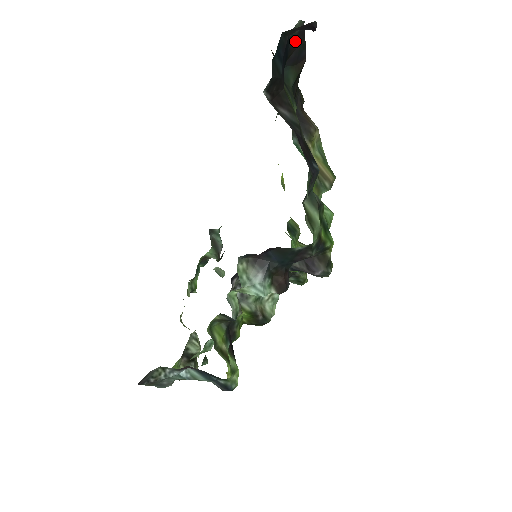
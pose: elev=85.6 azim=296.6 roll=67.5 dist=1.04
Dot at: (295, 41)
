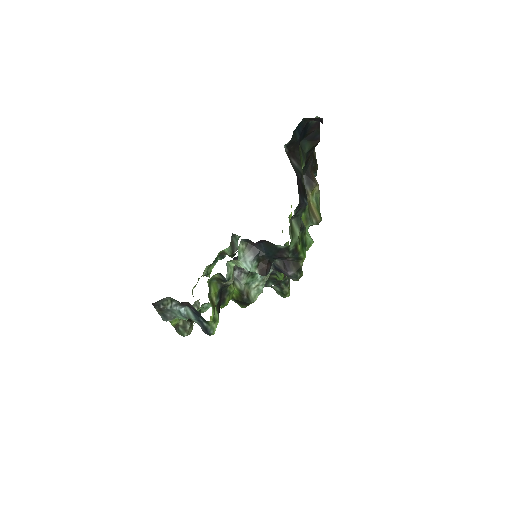
Dot at: (313, 127)
